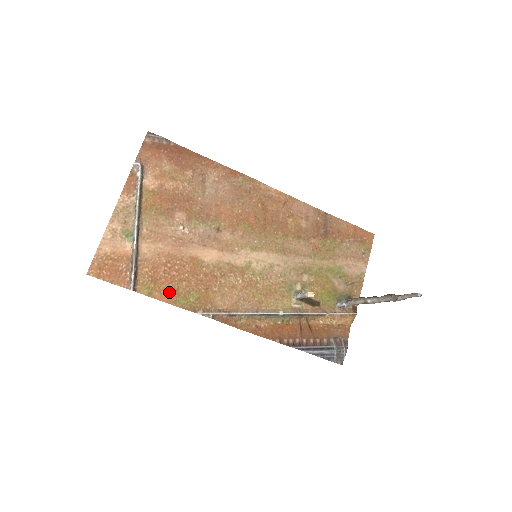
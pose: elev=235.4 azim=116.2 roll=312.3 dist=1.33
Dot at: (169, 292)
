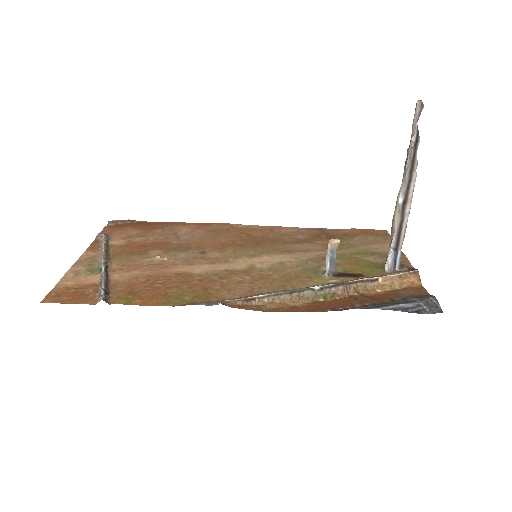
Dot at: (154, 297)
